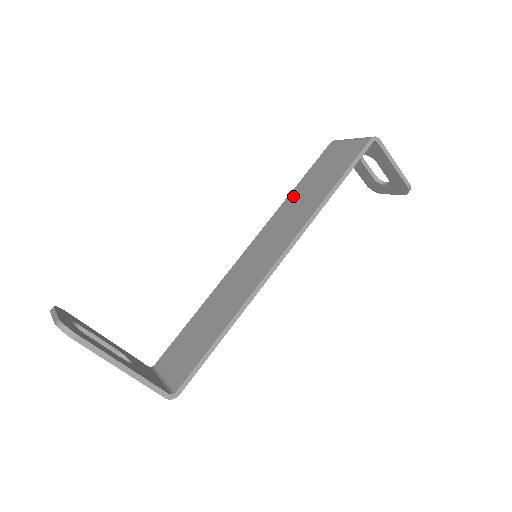
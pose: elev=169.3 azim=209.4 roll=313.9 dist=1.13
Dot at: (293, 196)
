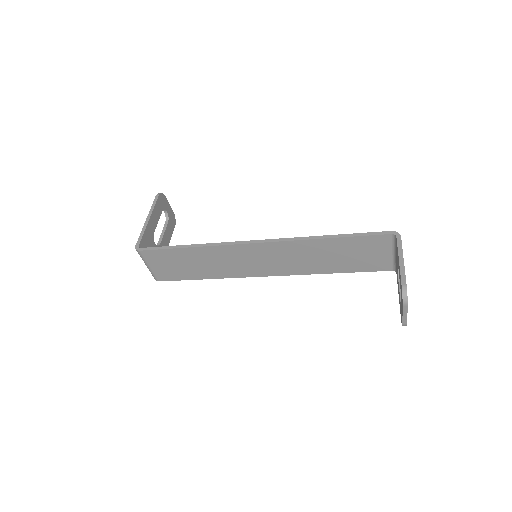
Dot at: occluded
